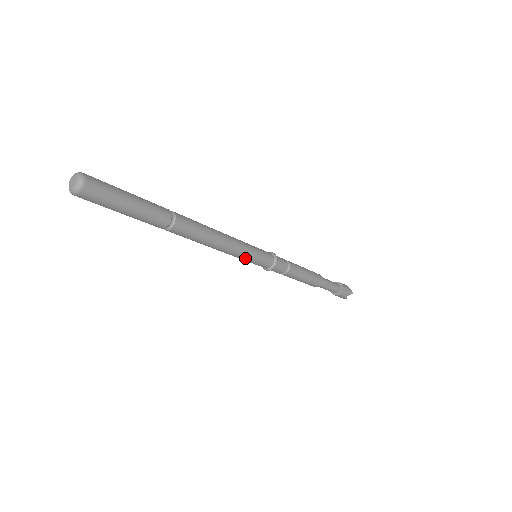
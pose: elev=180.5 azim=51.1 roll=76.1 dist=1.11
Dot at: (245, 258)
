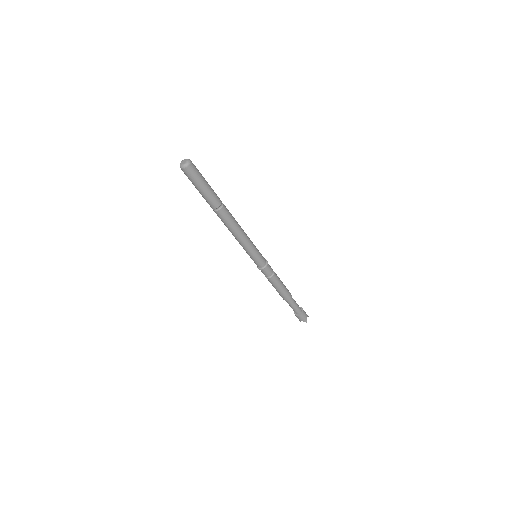
Dot at: (247, 252)
